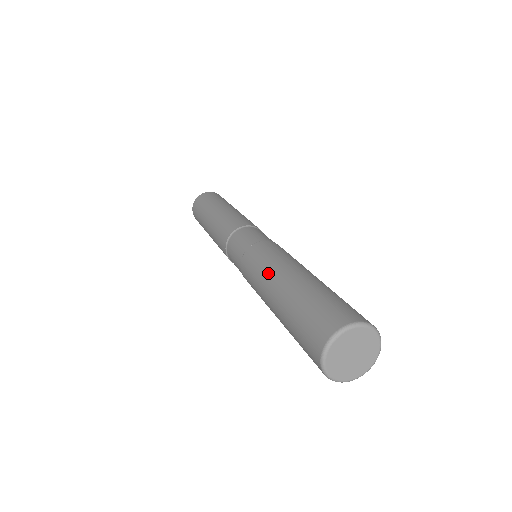
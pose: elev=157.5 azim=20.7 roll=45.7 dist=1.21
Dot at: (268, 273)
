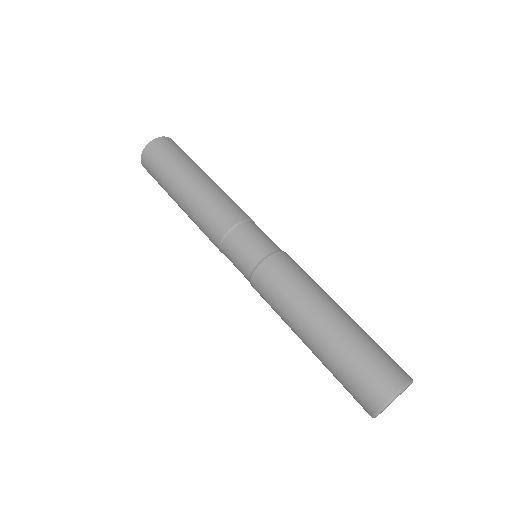
Dot at: (293, 313)
